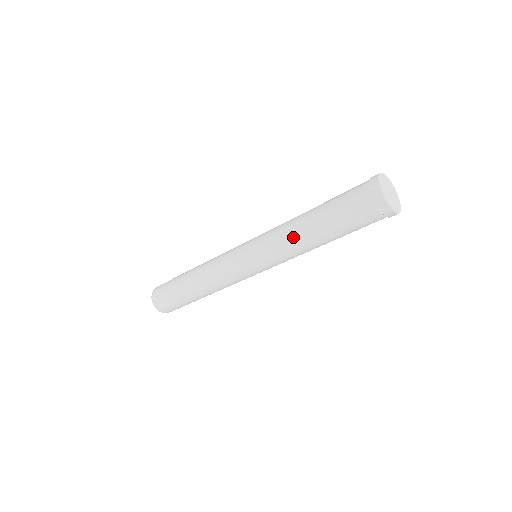
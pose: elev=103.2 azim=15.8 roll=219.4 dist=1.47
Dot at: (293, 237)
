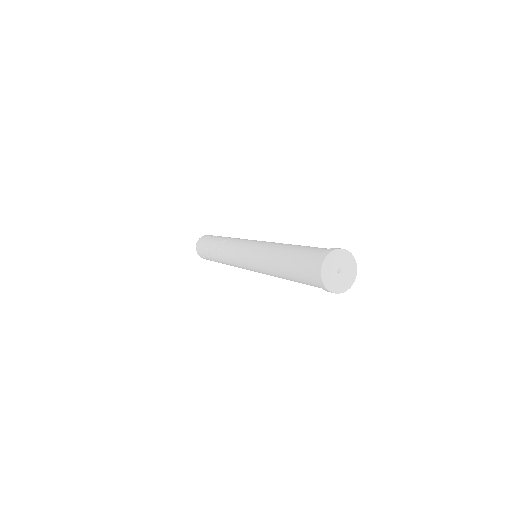
Dot at: (274, 276)
